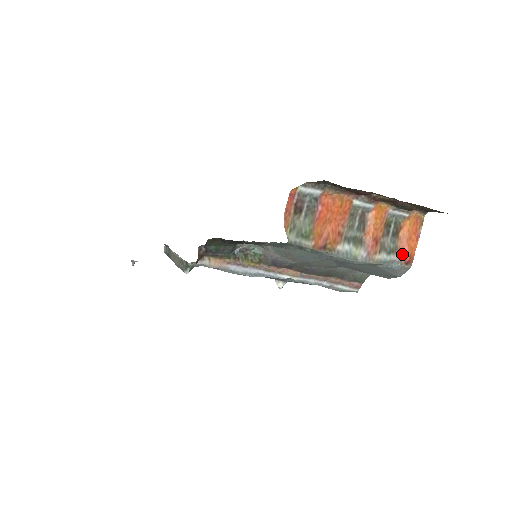
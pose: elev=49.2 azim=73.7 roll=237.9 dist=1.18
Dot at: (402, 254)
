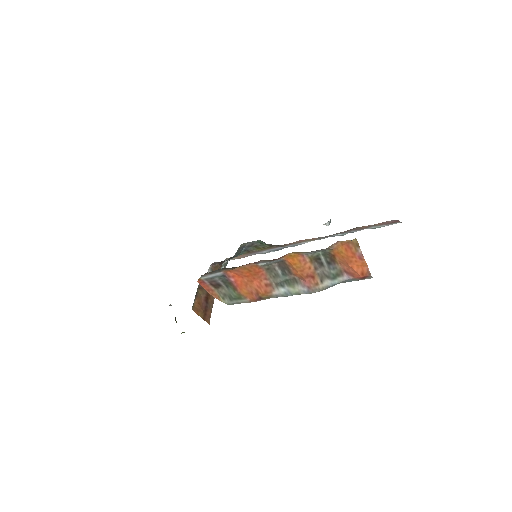
Dot at: (351, 274)
